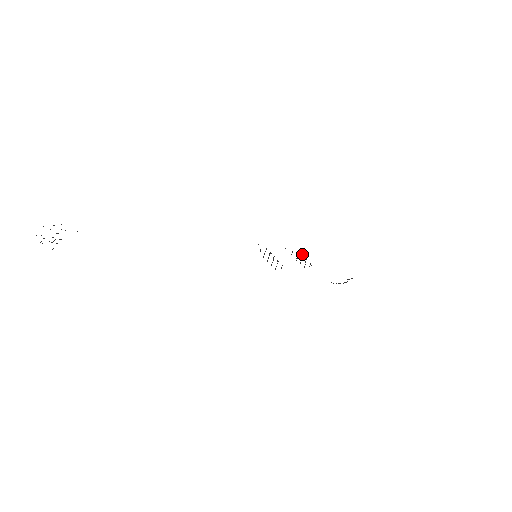
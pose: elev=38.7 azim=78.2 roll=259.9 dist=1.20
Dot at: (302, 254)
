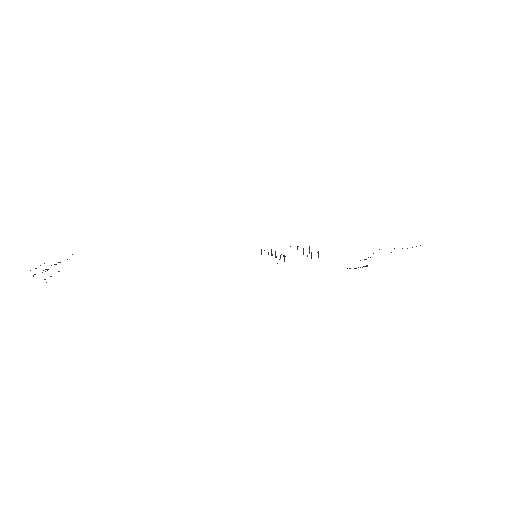
Dot at: occluded
